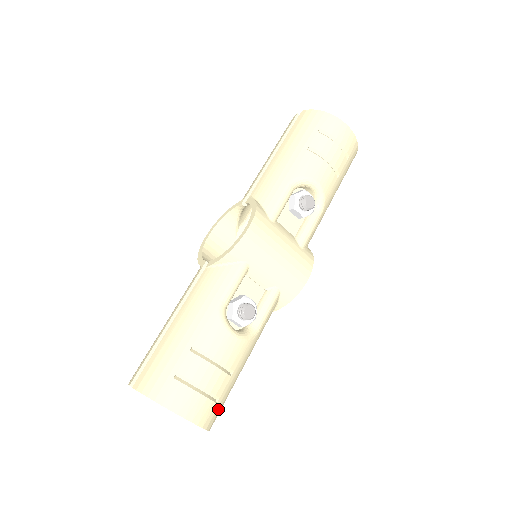
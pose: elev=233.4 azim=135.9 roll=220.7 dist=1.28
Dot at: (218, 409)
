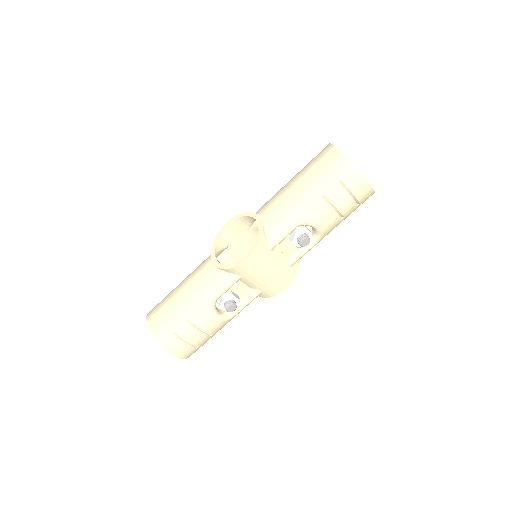
Dot at: (197, 349)
